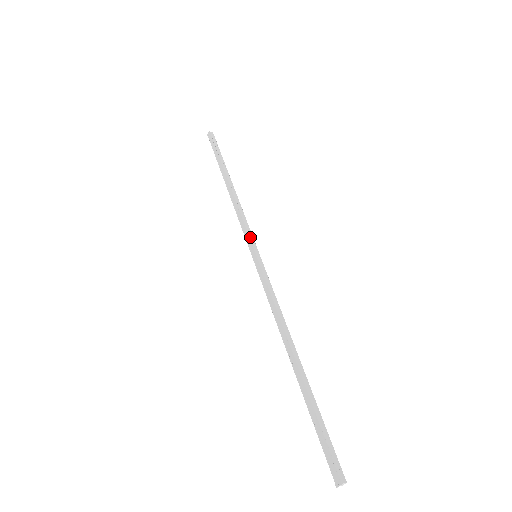
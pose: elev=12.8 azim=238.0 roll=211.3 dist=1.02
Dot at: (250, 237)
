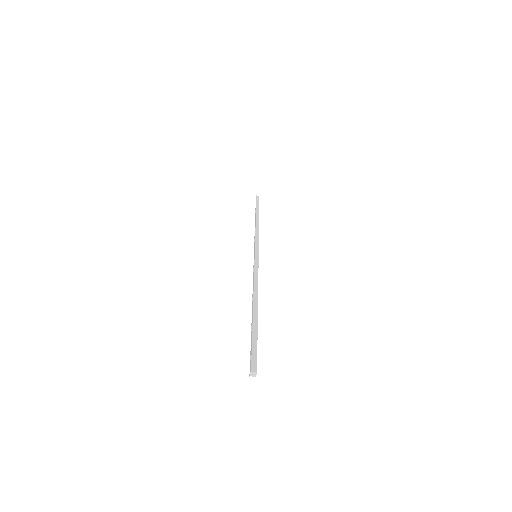
Dot at: (256, 246)
